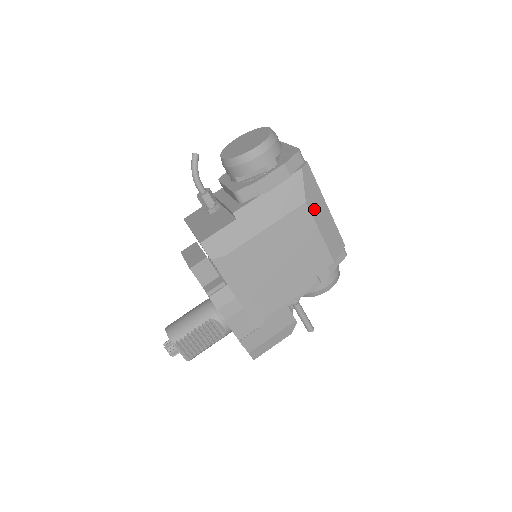
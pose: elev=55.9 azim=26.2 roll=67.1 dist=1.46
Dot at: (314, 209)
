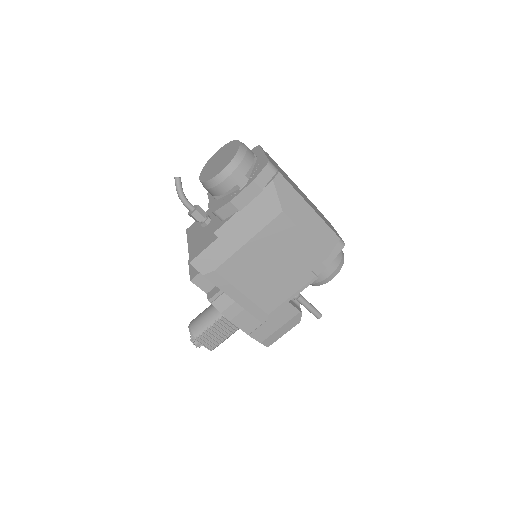
Dot at: (294, 215)
